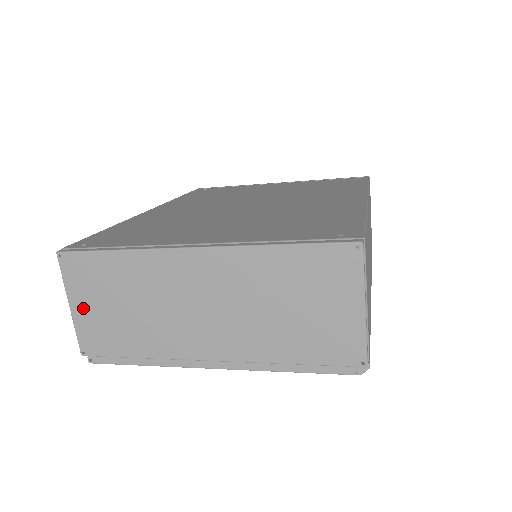
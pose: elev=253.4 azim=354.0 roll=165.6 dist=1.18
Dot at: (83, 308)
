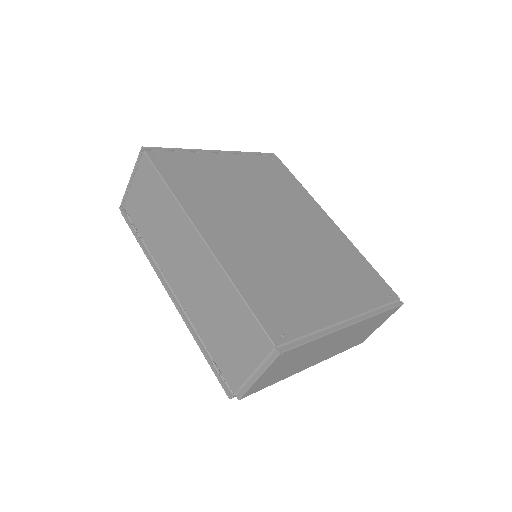
Dot at: (267, 375)
